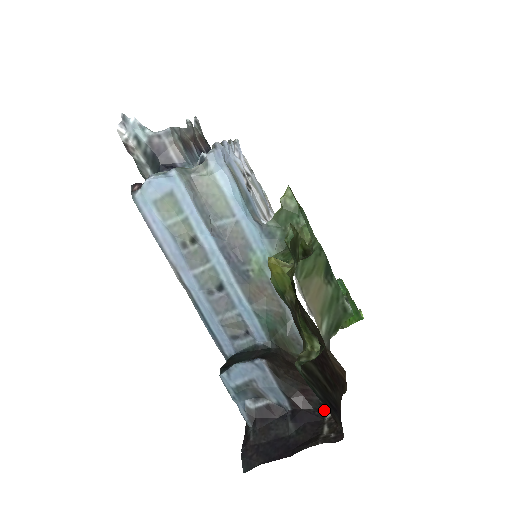
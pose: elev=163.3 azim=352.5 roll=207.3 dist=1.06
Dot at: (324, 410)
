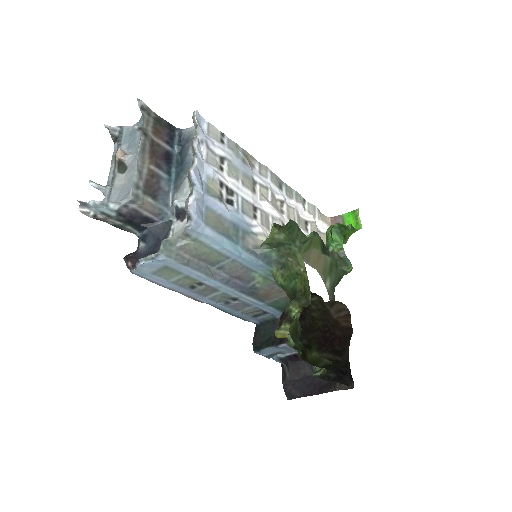
Dot at: occluded
